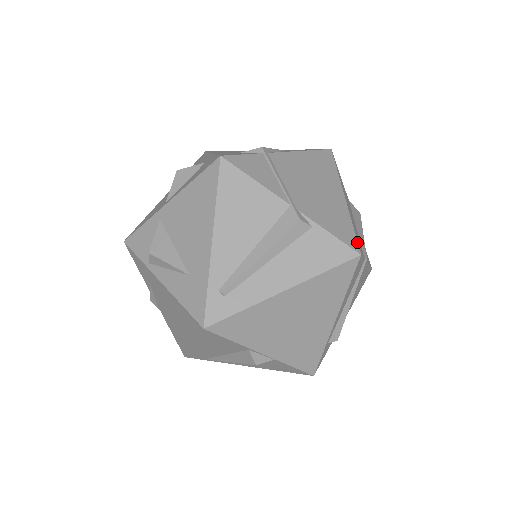
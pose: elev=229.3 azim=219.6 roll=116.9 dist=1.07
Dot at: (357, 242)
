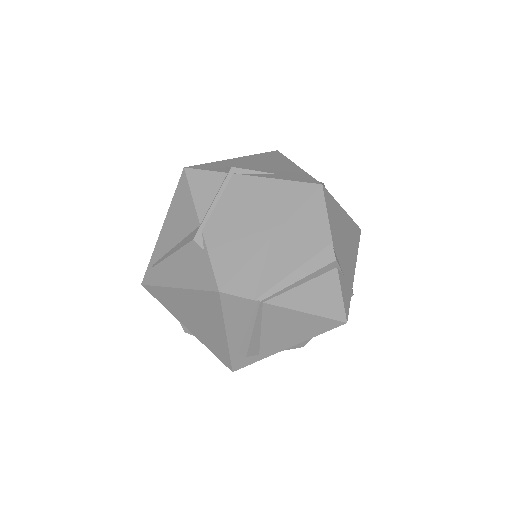
Dot at: (229, 280)
